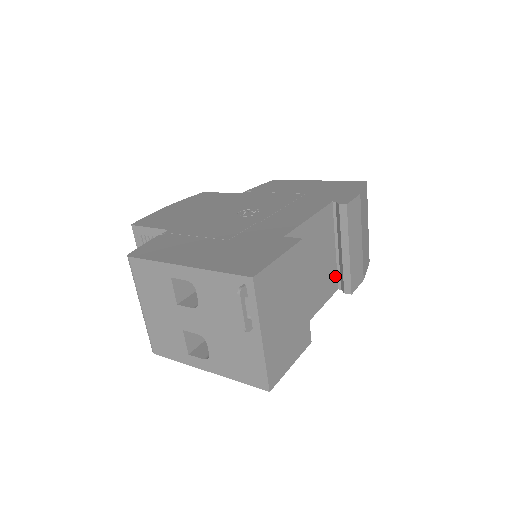
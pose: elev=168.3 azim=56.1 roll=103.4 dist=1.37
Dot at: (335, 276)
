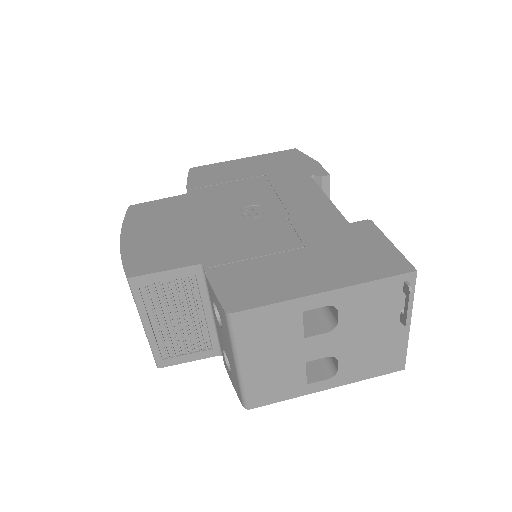
Dot at: occluded
